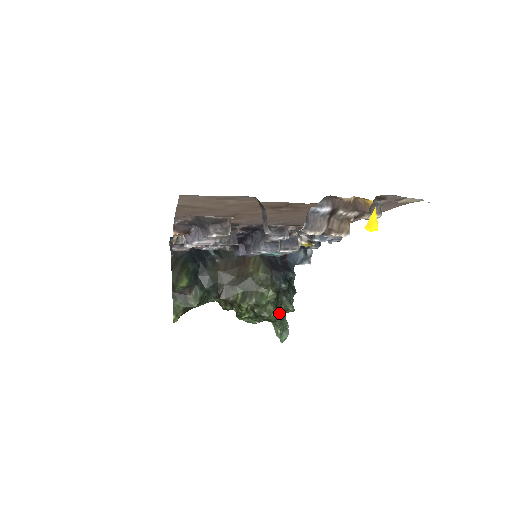
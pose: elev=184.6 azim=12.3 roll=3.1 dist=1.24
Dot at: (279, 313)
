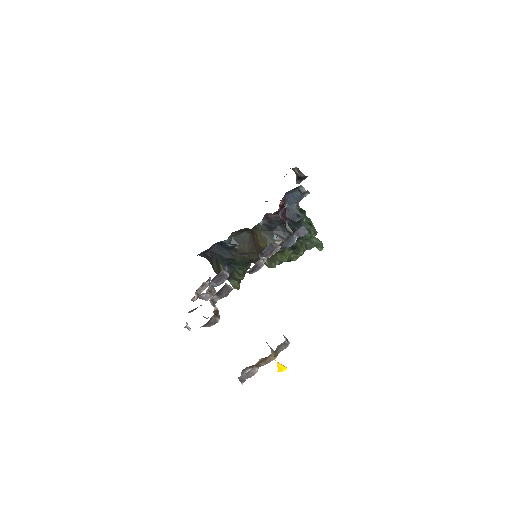
Dot at: (304, 249)
